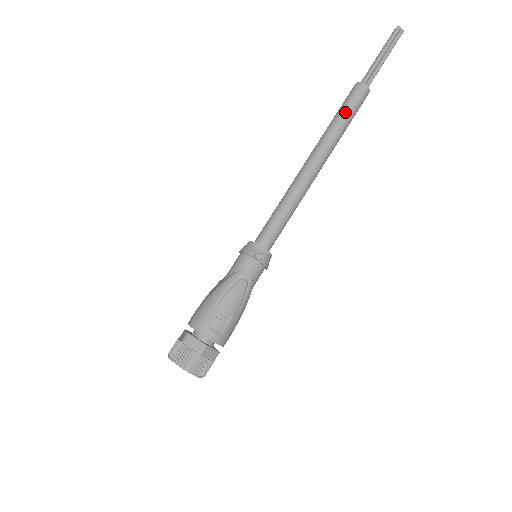
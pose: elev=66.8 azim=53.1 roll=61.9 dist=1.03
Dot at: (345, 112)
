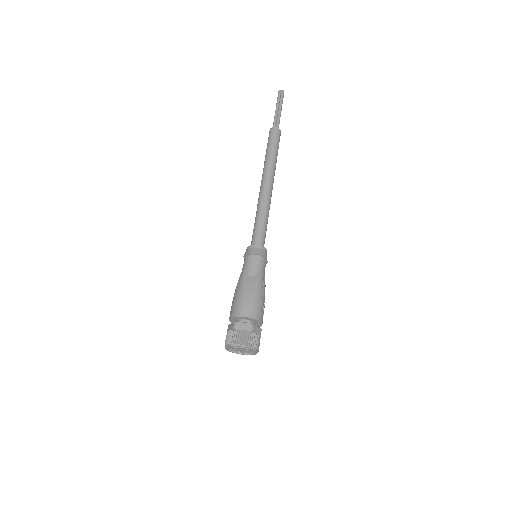
Dot at: occluded
